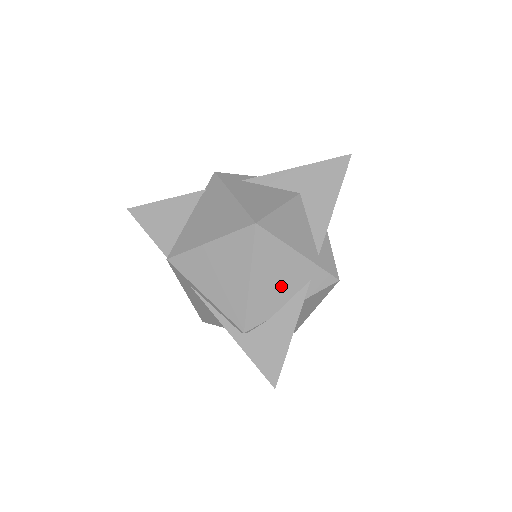
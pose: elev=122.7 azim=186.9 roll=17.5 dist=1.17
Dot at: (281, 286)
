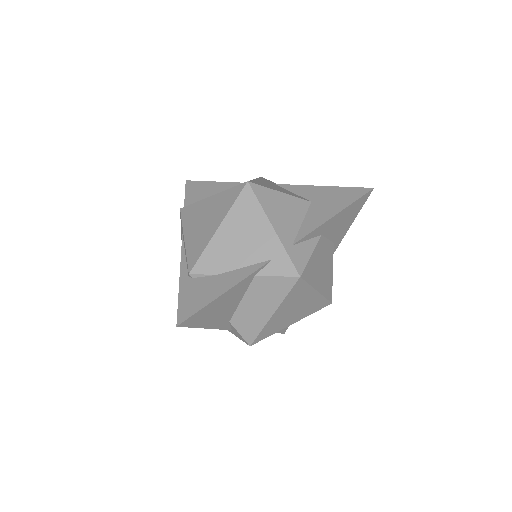
Dot at: (242, 249)
